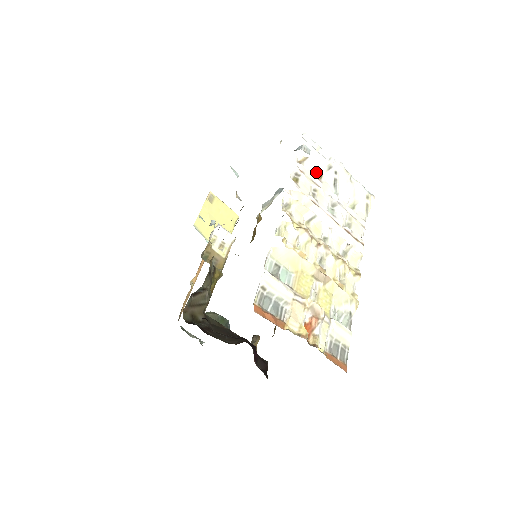
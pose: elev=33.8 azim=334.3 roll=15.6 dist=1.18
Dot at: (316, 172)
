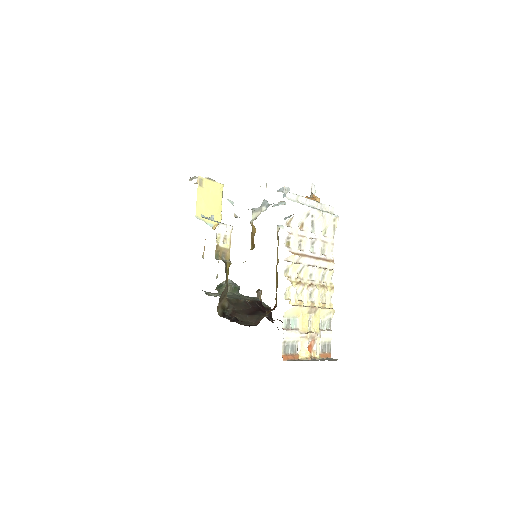
Dot at: (299, 223)
